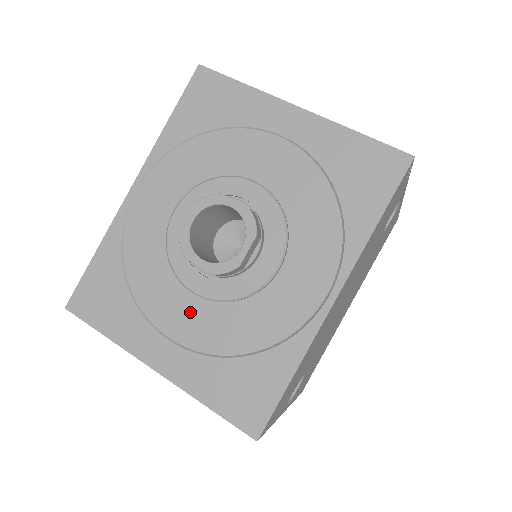
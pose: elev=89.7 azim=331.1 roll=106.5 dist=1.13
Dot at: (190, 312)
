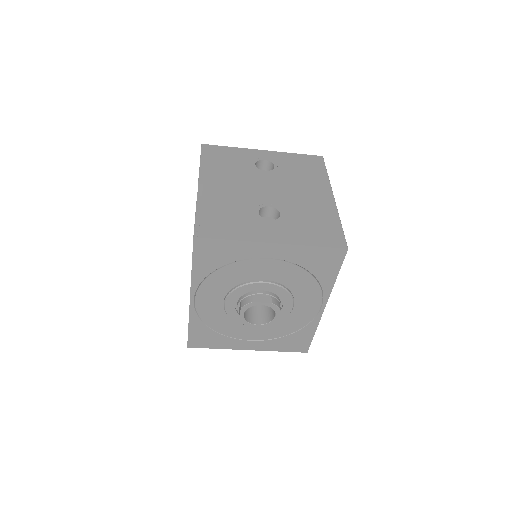
Dot at: (255, 331)
